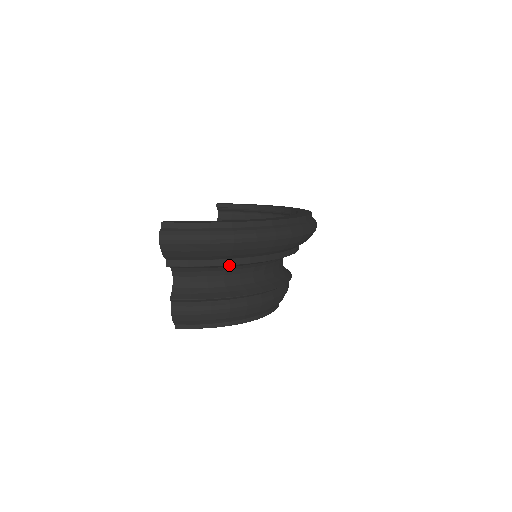
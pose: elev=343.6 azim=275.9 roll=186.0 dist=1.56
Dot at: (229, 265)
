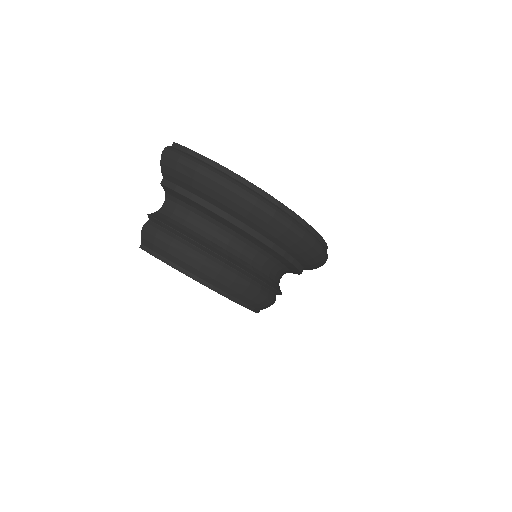
Dot at: (206, 208)
